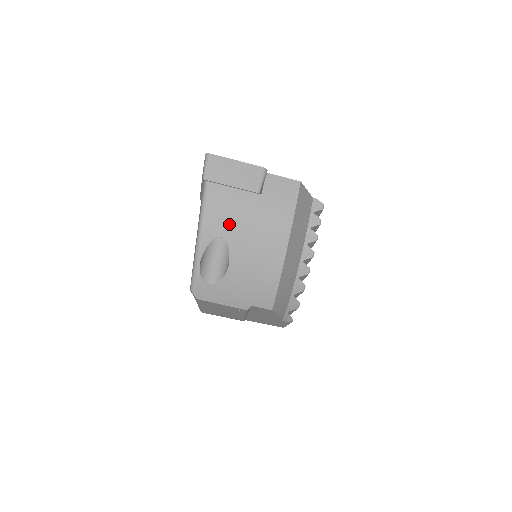
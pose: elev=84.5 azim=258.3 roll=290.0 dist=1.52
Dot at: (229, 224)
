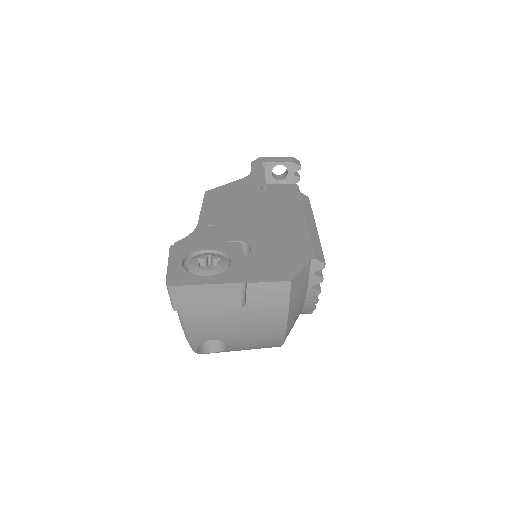
Dot at: (217, 332)
